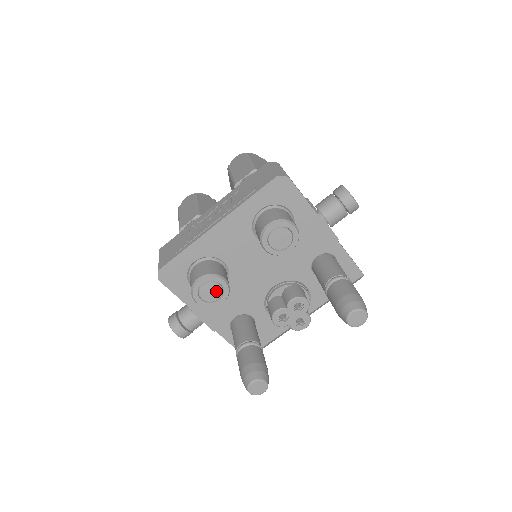
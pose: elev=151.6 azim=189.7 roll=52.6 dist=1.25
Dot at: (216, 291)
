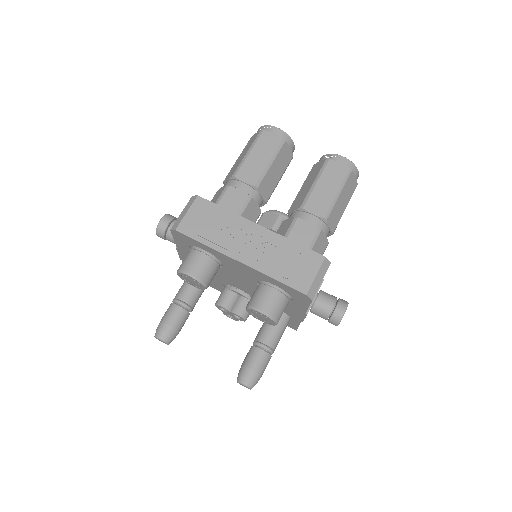
Dot at: (195, 284)
